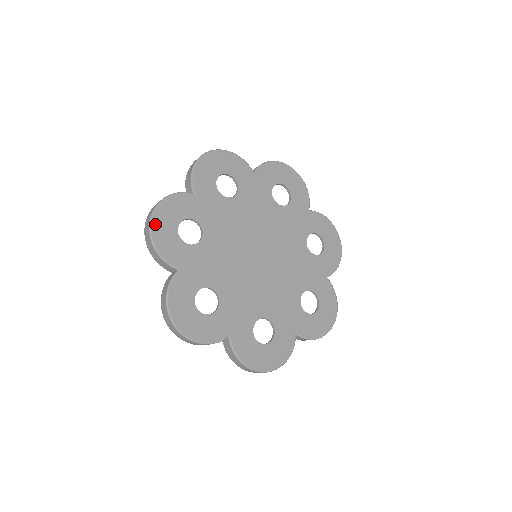
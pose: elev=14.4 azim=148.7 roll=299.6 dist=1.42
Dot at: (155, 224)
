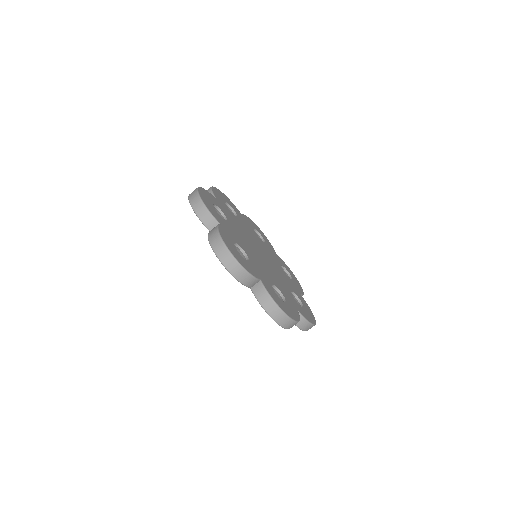
Dot at: (201, 194)
